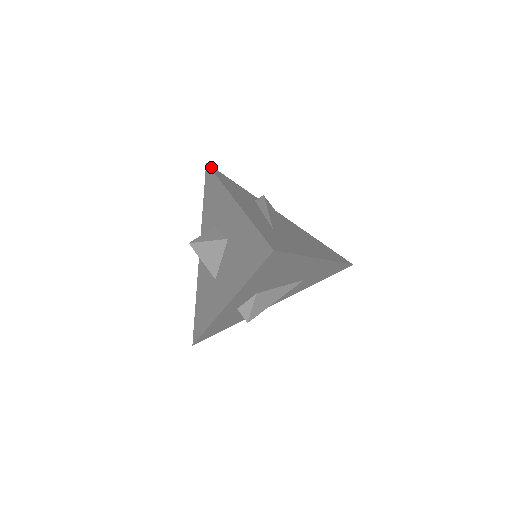
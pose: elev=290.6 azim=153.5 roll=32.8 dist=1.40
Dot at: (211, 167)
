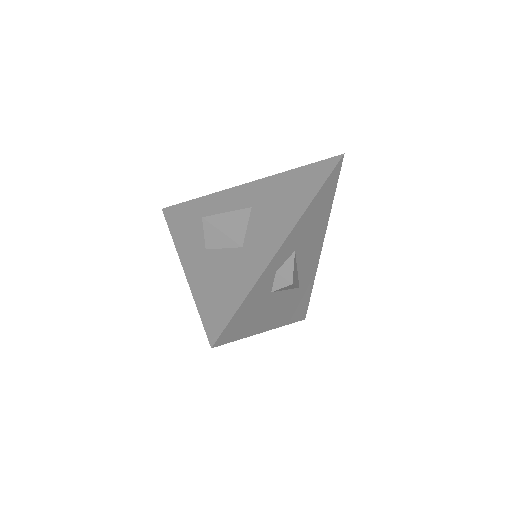
Dot at: occluded
